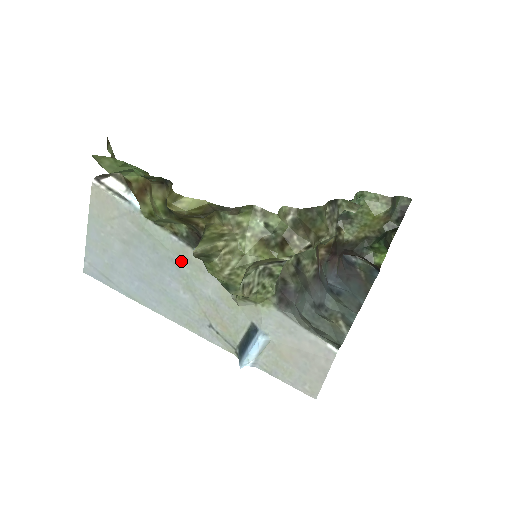
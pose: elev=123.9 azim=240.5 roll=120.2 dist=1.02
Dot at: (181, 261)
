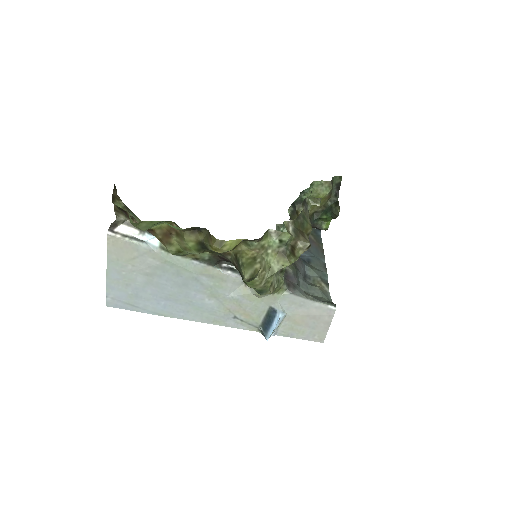
Dot at: (204, 278)
